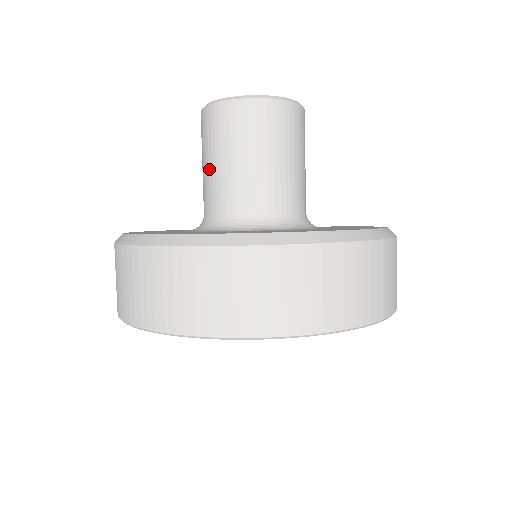
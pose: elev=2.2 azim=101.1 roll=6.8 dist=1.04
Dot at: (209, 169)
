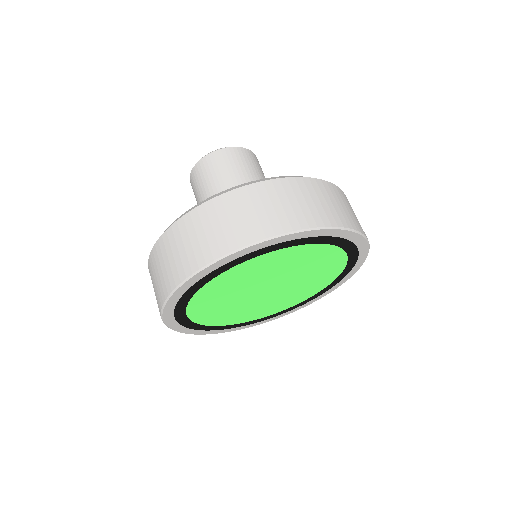
Dot at: (226, 185)
